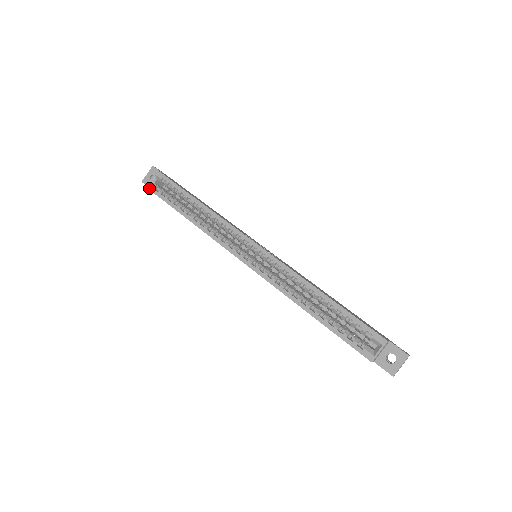
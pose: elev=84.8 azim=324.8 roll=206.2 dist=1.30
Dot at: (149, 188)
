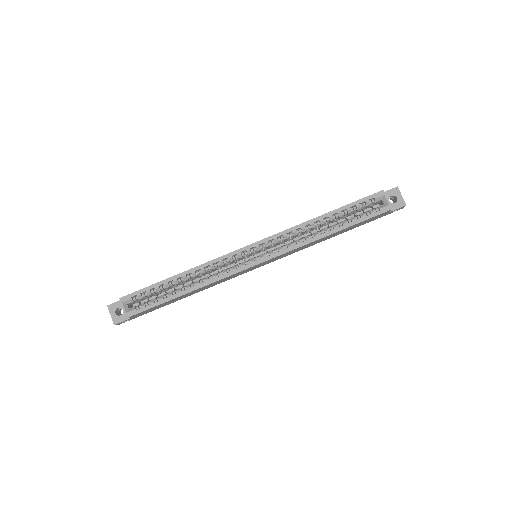
Dot at: (131, 315)
